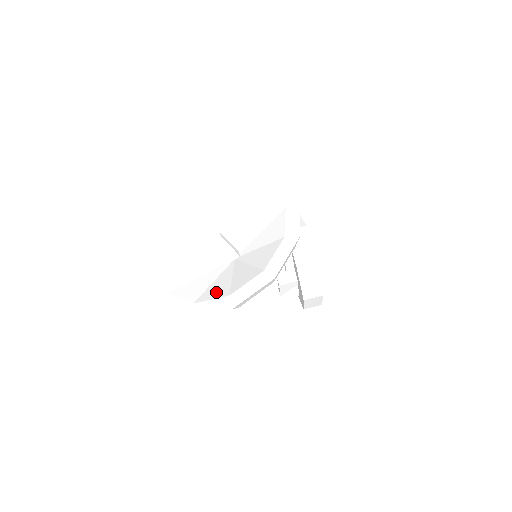
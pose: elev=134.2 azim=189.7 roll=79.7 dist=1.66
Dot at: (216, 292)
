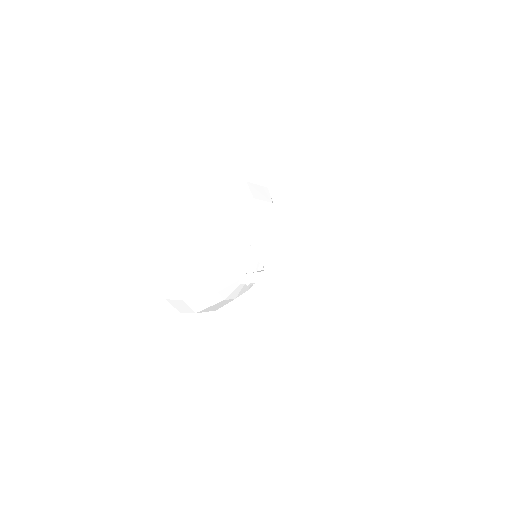
Dot at: occluded
